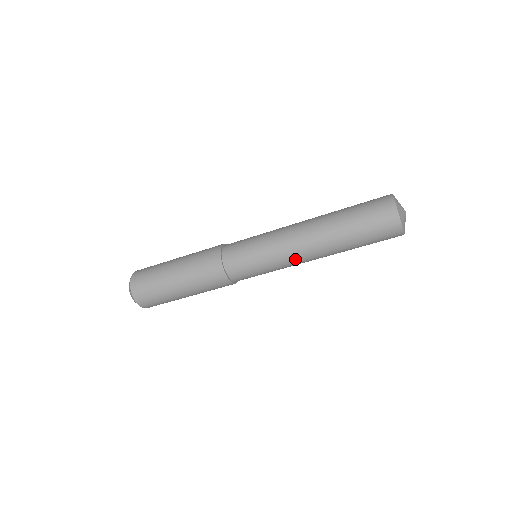
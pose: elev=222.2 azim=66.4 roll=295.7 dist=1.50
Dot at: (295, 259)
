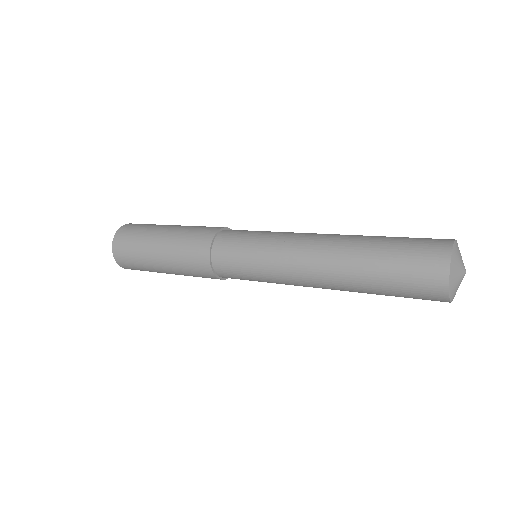
Dot at: occluded
